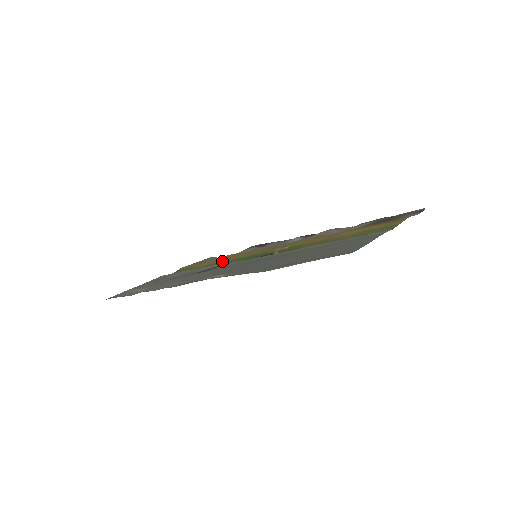
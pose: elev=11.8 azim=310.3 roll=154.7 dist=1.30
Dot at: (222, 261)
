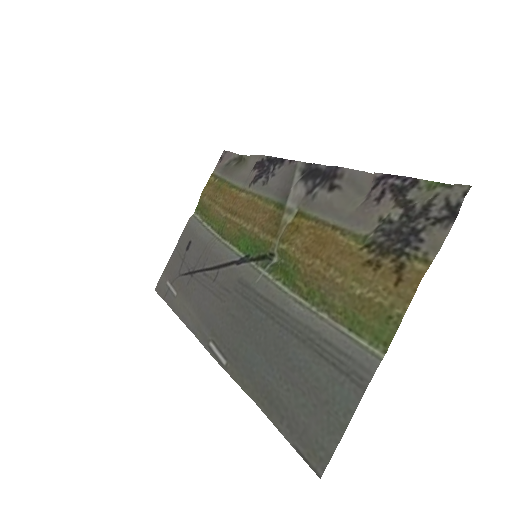
Dot at: (230, 224)
